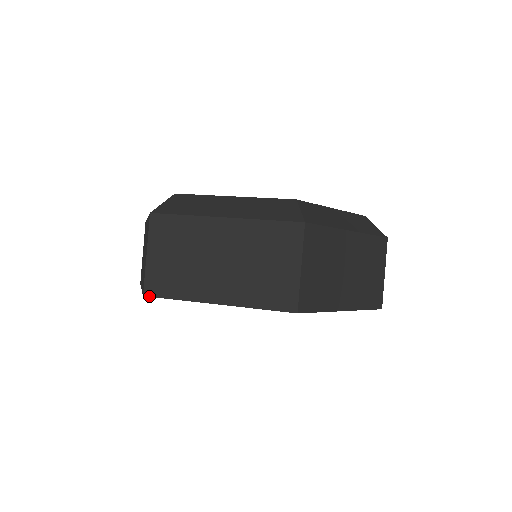
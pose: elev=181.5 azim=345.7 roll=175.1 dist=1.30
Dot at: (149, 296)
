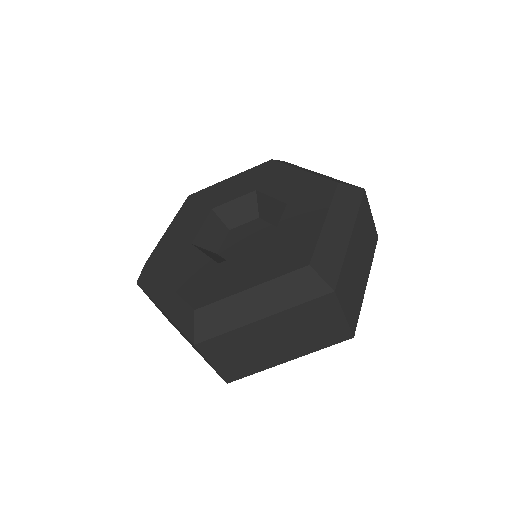
Dot at: occluded
